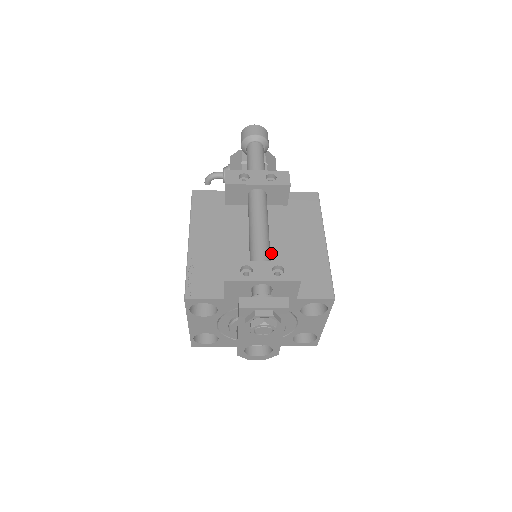
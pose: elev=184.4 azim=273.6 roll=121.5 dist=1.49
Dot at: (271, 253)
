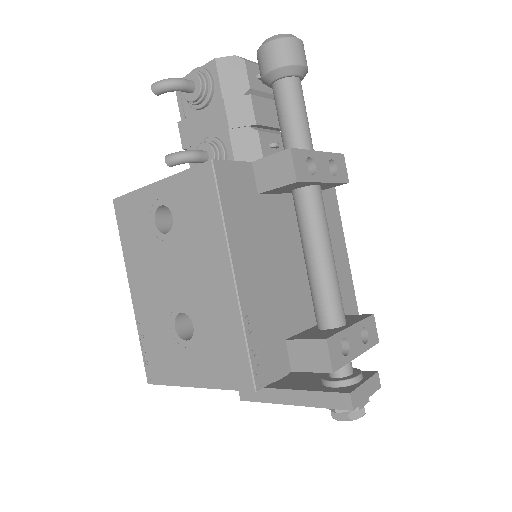
Dot at: occluded
